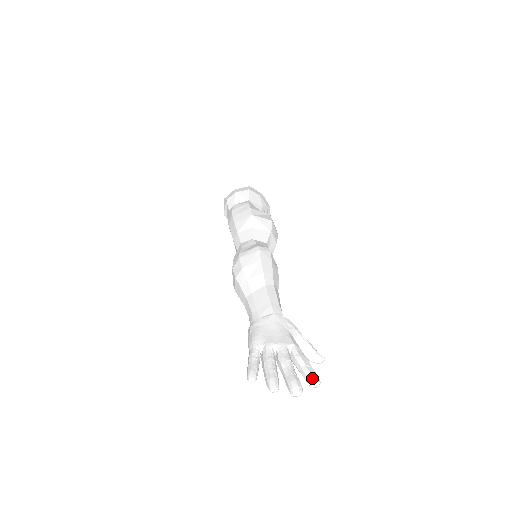
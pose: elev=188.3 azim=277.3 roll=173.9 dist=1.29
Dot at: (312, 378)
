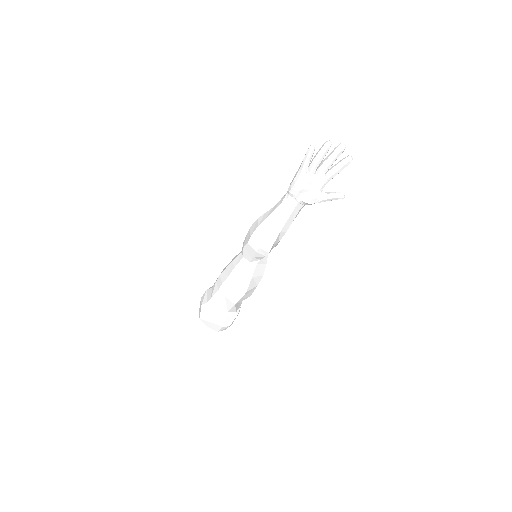
Dot at: (346, 157)
